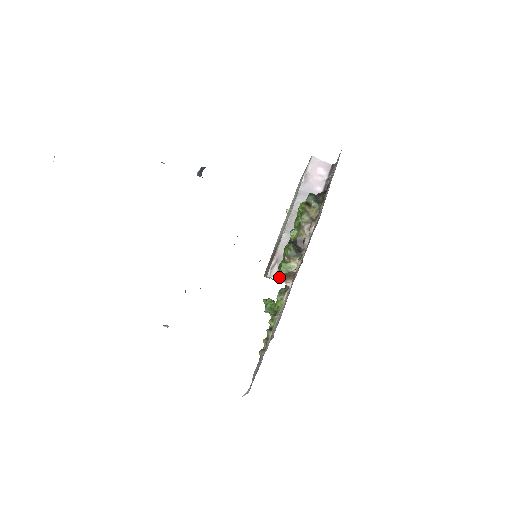
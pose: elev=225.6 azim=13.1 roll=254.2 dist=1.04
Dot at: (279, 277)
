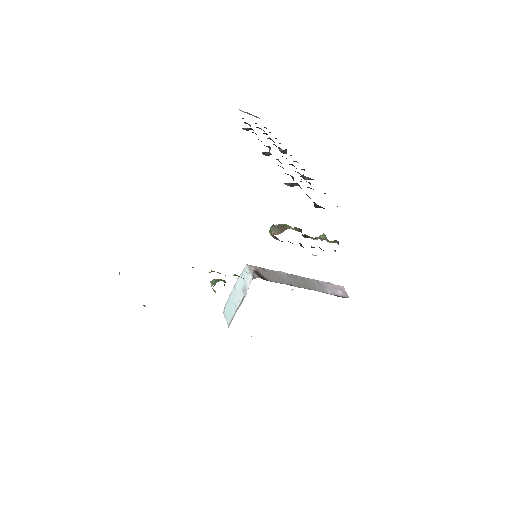
Dot at: (275, 225)
